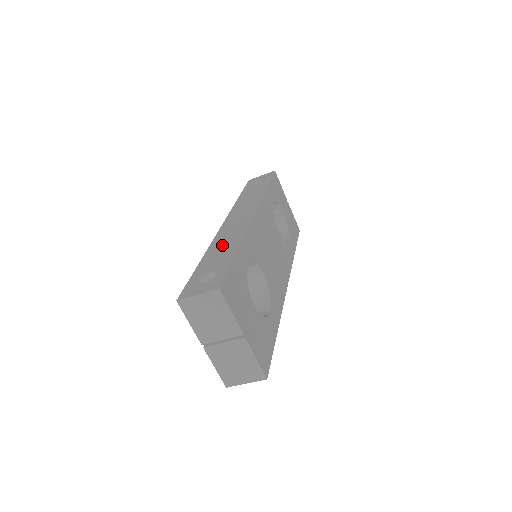
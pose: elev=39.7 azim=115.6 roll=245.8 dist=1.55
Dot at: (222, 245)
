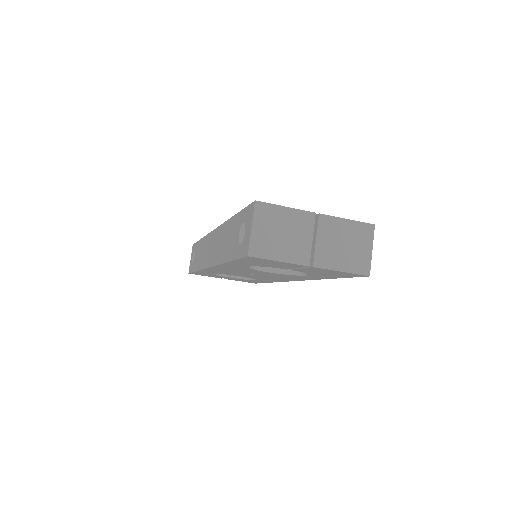
Dot at: (223, 244)
